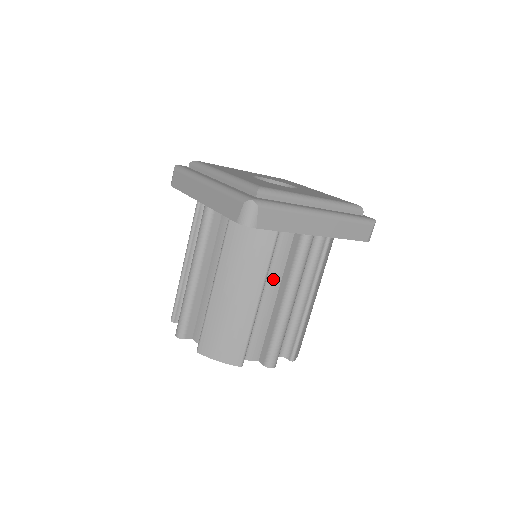
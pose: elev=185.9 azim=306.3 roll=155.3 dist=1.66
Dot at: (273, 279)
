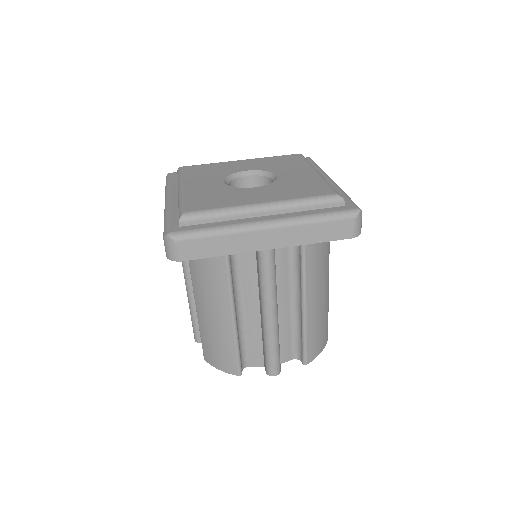
Dot at: (249, 292)
